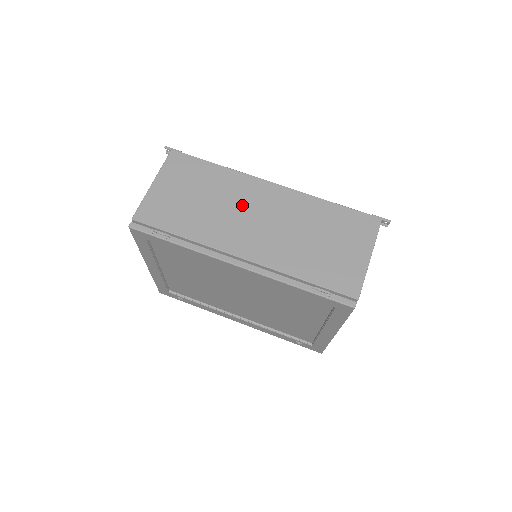
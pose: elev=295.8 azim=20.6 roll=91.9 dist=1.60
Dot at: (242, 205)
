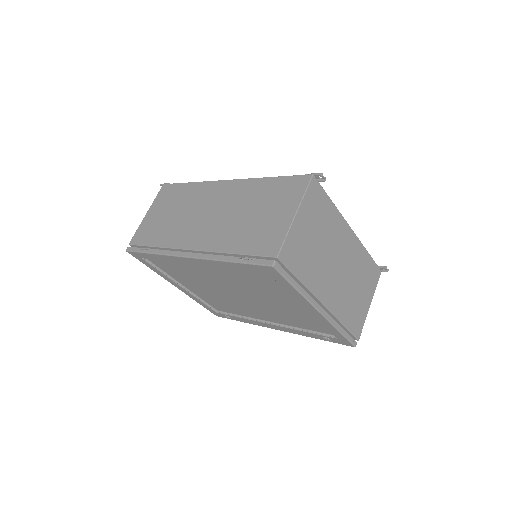
Dot at: (200, 207)
